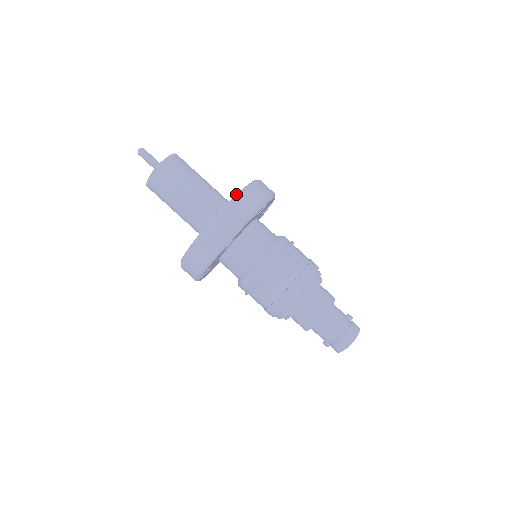
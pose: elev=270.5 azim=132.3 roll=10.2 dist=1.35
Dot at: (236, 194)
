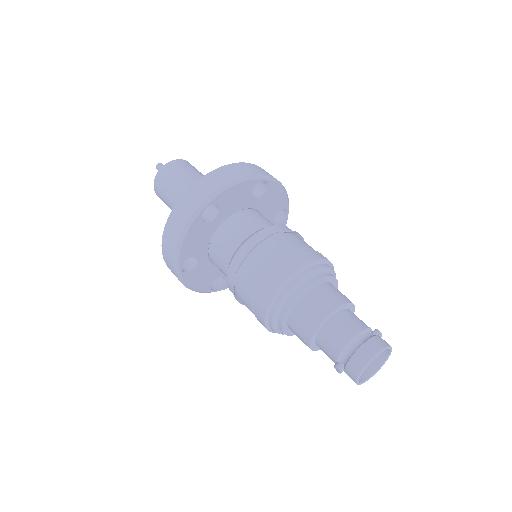
Dot at: (227, 165)
